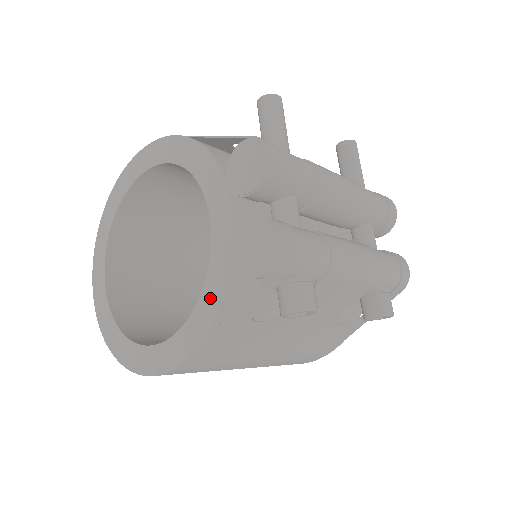
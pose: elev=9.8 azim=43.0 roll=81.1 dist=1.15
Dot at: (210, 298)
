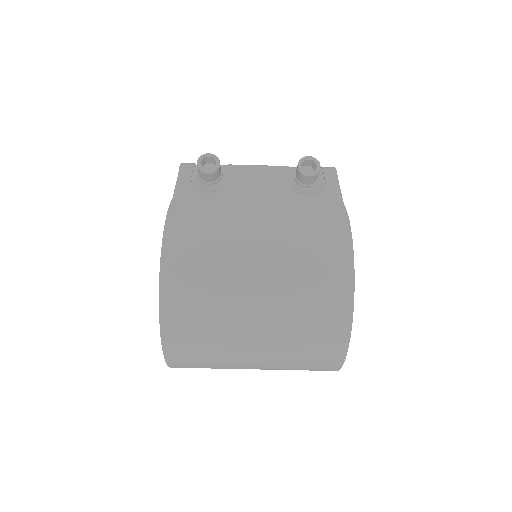
Dot at: occluded
